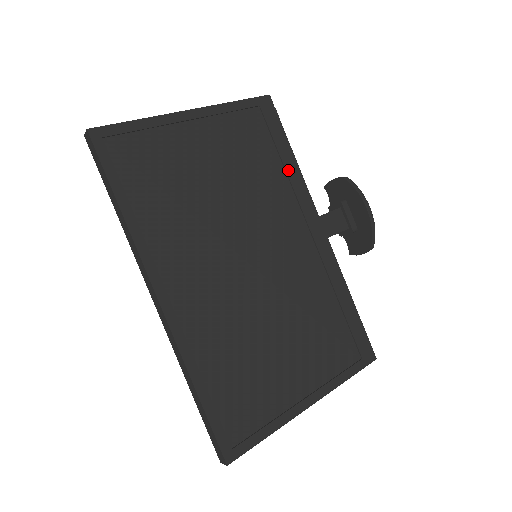
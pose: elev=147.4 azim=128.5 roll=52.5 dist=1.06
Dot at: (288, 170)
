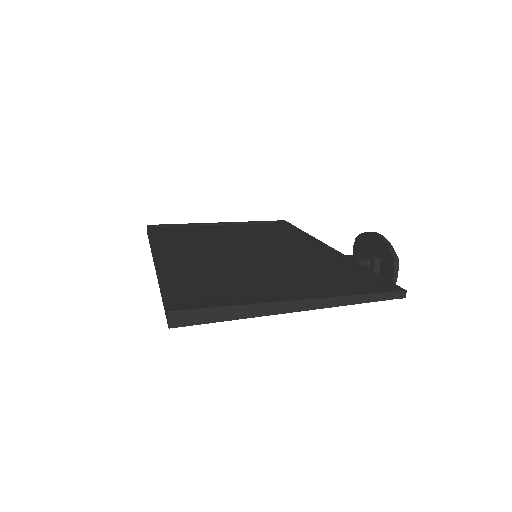
Dot at: (295, 233)
